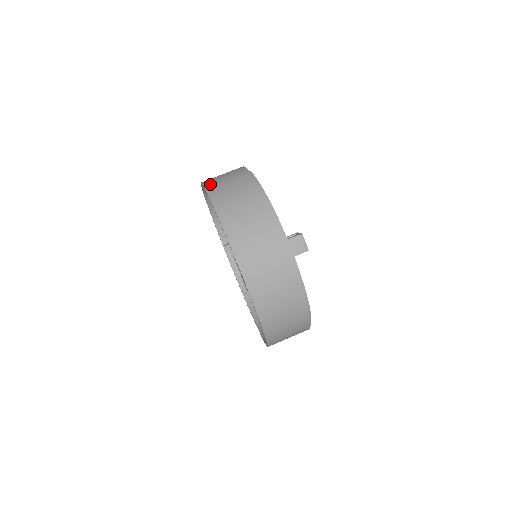
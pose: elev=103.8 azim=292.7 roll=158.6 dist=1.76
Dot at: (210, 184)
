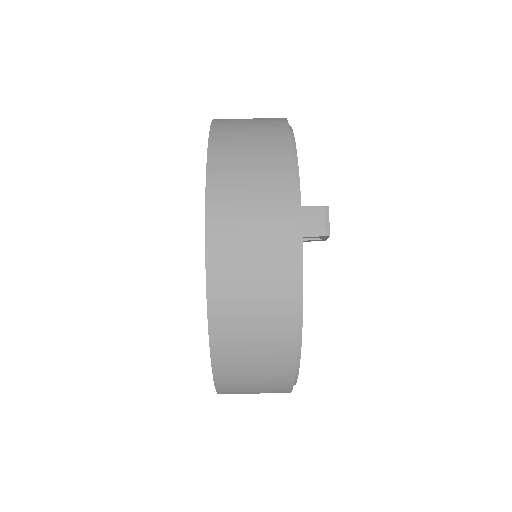
Dot at: occluded
